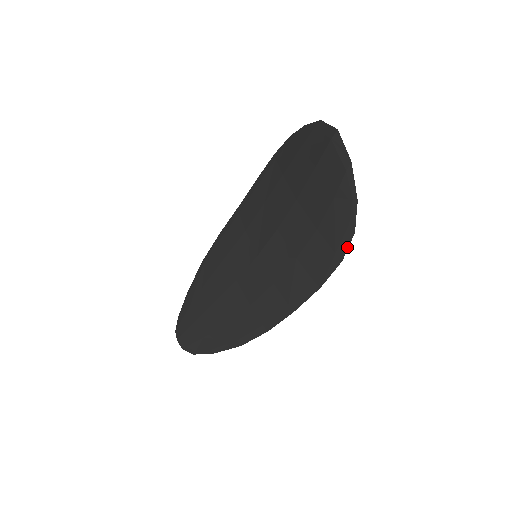
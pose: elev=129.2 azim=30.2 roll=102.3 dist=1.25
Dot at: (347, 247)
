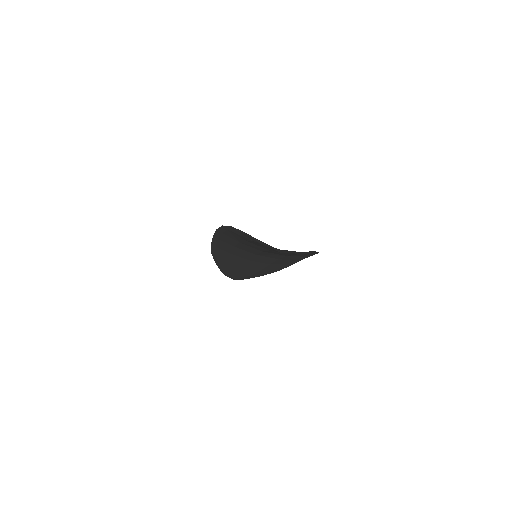
Dot at: occluded
